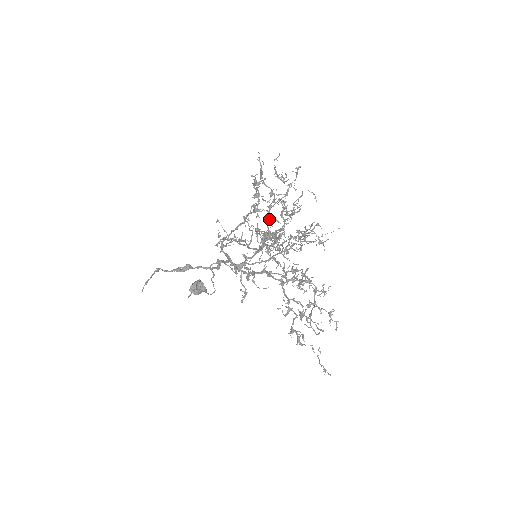
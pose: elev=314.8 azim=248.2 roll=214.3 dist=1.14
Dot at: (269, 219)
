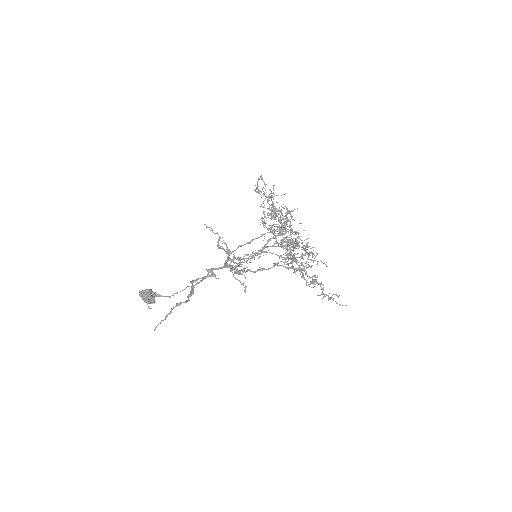
Dot at: (286, 231)
